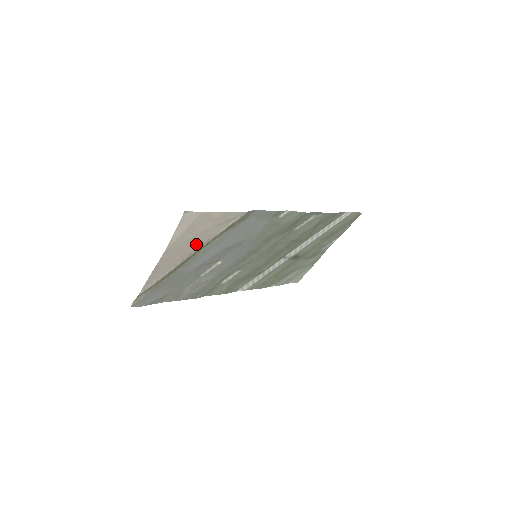
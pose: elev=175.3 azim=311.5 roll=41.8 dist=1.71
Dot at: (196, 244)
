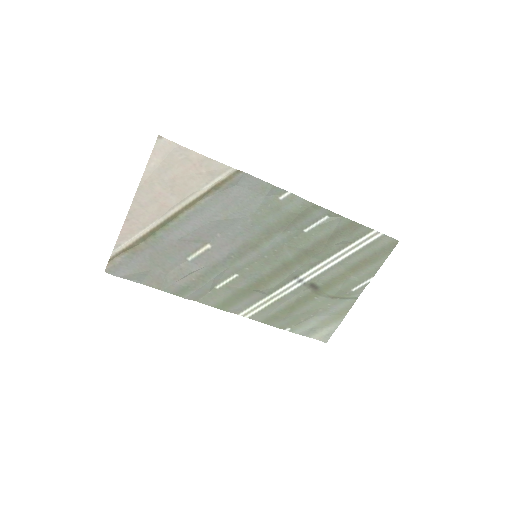
Dot at: (175, 196)
